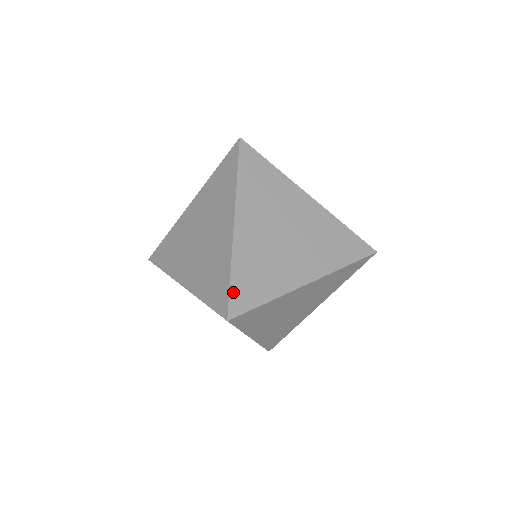
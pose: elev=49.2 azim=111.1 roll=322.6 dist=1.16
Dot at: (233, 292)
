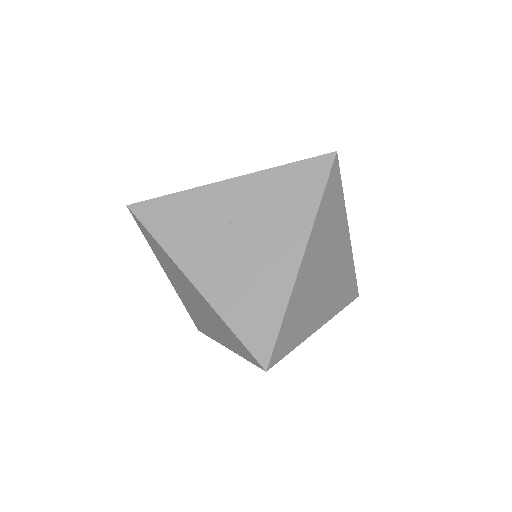
Dot at: (279, 339)
